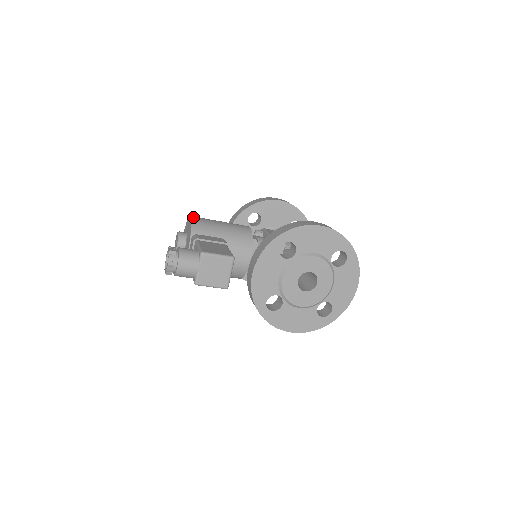
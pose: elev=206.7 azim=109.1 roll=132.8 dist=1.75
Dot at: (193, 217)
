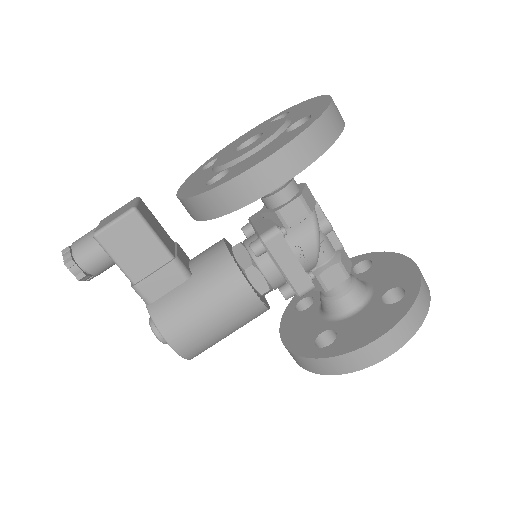
Dot at: occluded
